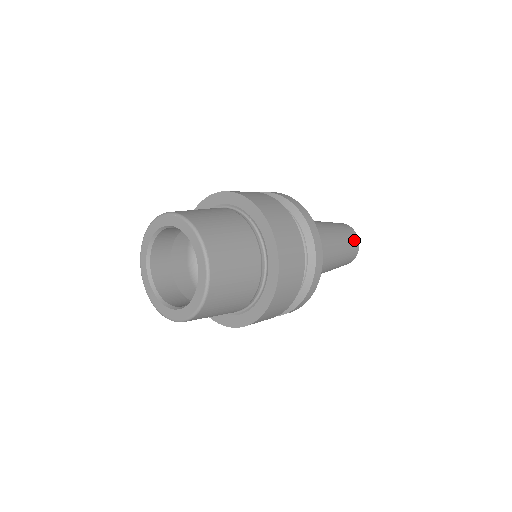
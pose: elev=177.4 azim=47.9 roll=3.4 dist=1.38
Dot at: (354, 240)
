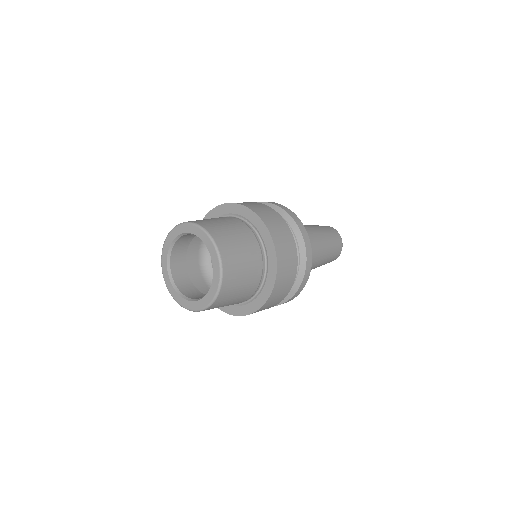
Dot at: (338, 240)
